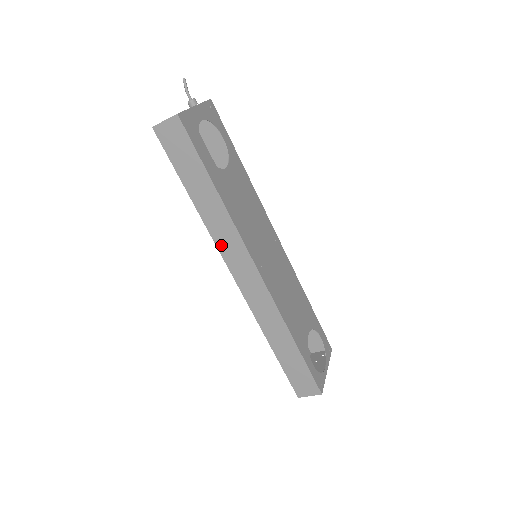
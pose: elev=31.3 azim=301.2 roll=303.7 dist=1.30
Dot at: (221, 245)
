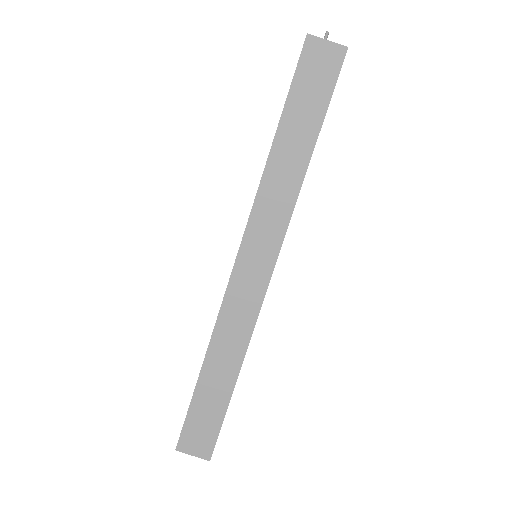
Dot at: (258, 214)
